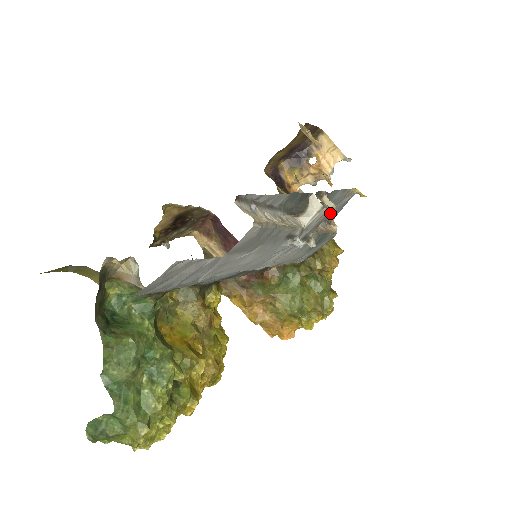
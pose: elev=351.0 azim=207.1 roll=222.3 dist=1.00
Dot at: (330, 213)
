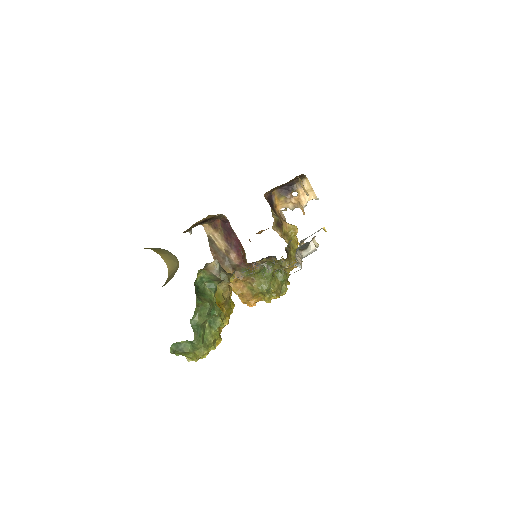
Dot at: occluded
